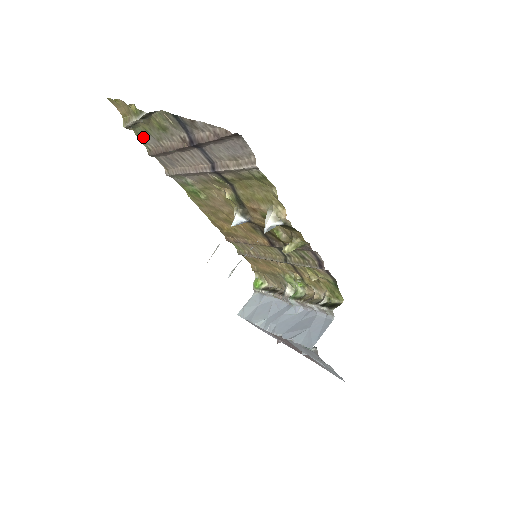
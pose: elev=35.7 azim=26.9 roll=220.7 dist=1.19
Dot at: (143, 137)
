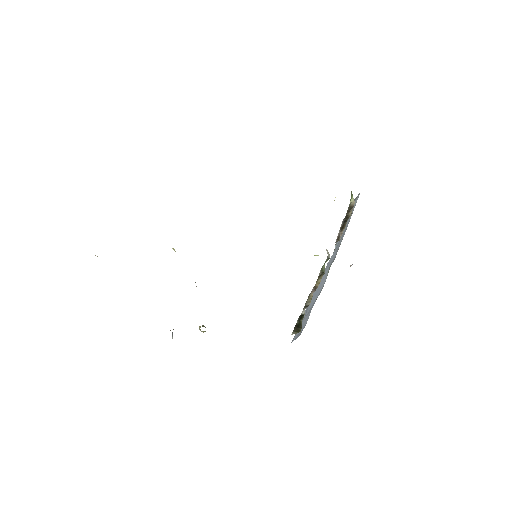
Dot at: occluded
